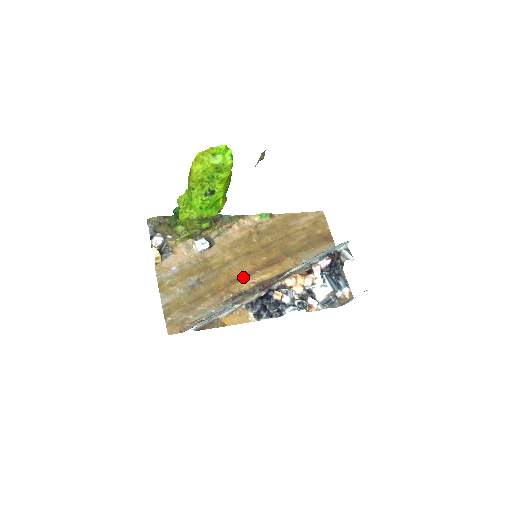
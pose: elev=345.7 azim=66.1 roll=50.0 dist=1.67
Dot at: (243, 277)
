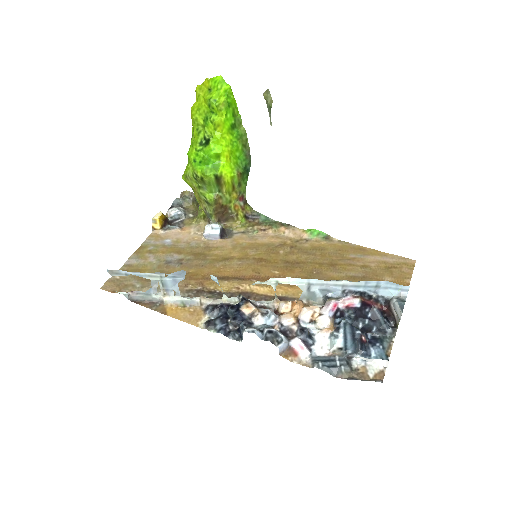
Dot at: (231, 278)
